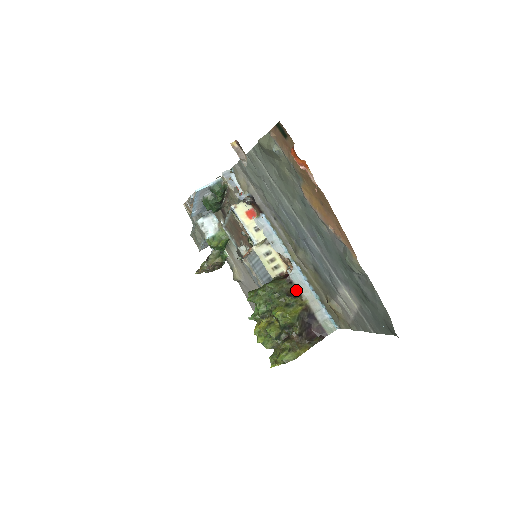
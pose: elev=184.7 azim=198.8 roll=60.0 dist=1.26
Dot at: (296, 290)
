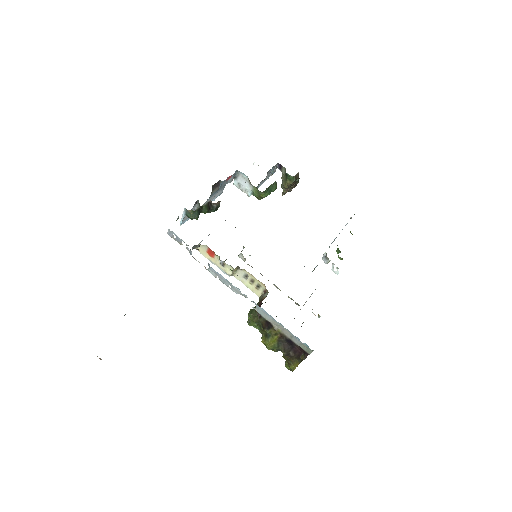
Dot at: (267, 322)
